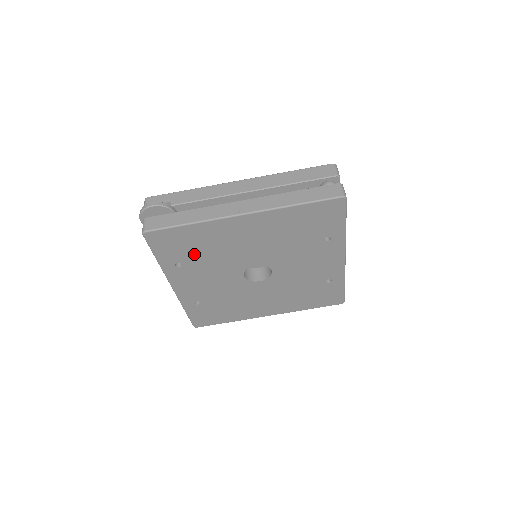
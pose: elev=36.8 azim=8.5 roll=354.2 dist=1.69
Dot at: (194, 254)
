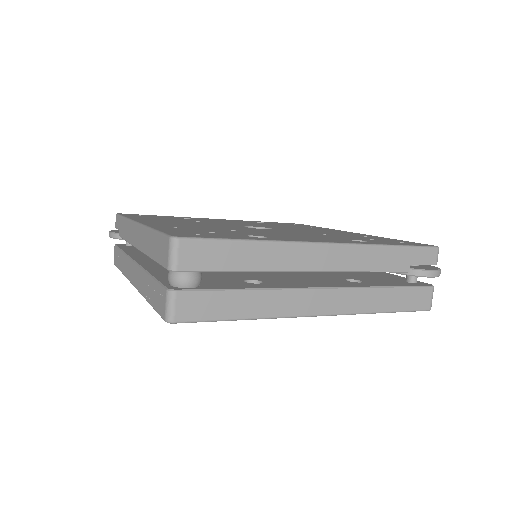
Dot at: occluded
